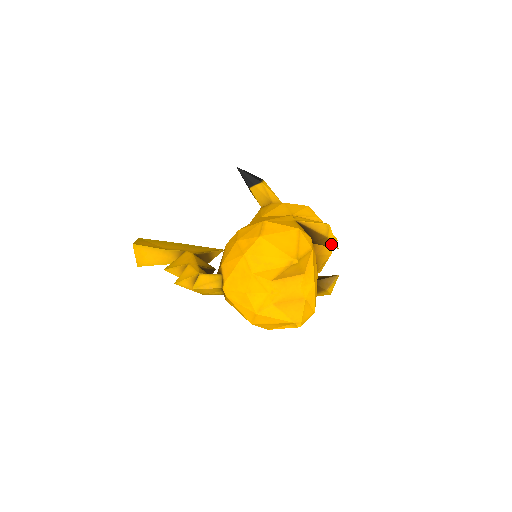
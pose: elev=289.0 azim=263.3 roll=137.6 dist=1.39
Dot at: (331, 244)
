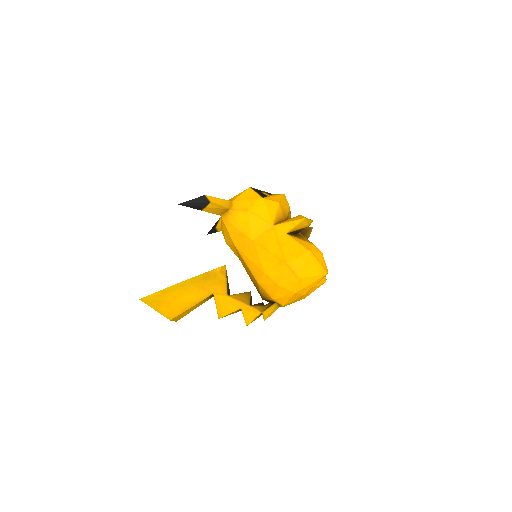
Dot at: (310, 224)
